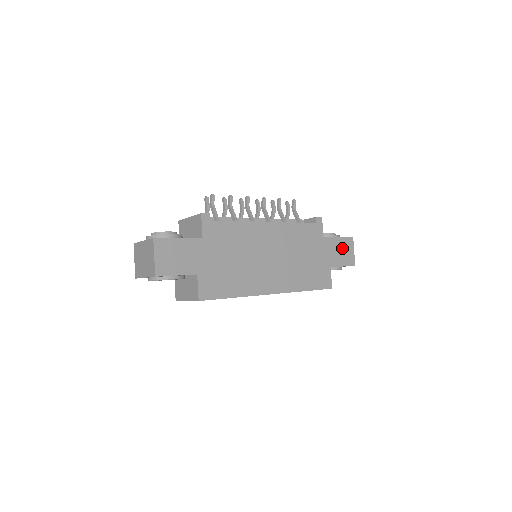
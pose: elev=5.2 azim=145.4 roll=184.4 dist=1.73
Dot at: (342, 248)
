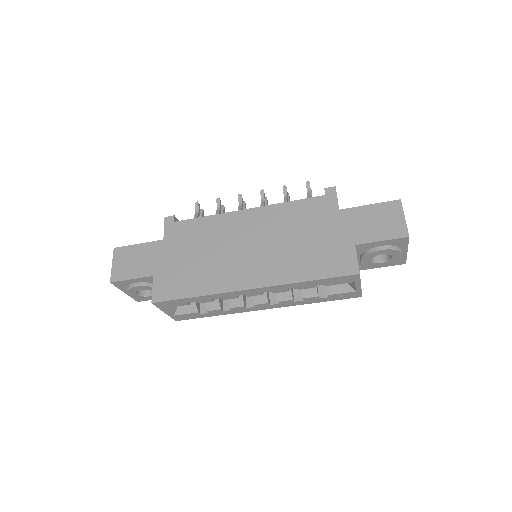
Dot at: (378, 217)
